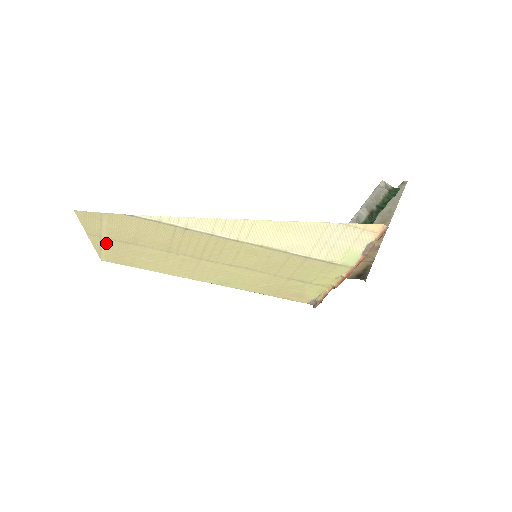
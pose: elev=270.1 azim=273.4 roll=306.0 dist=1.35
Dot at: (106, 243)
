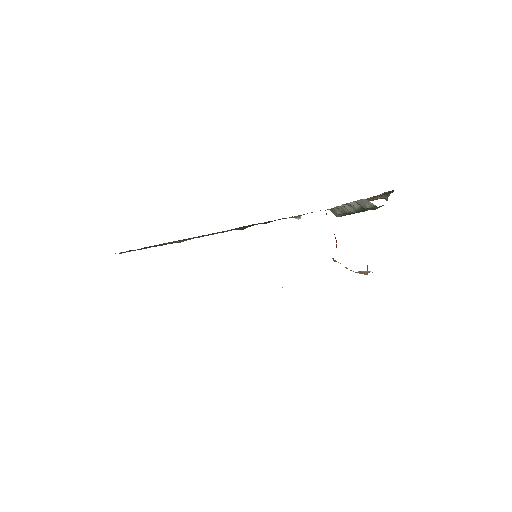
Dot at: occluded
